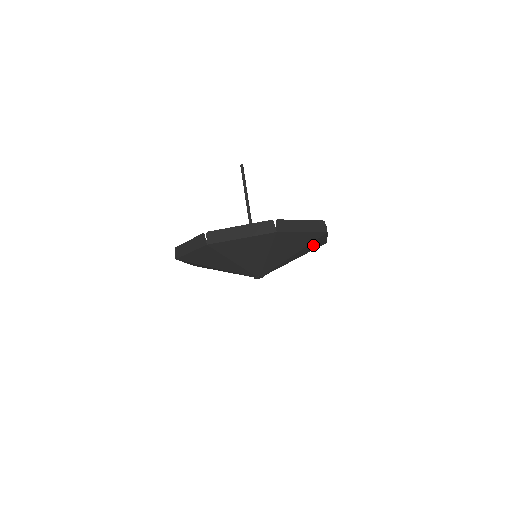
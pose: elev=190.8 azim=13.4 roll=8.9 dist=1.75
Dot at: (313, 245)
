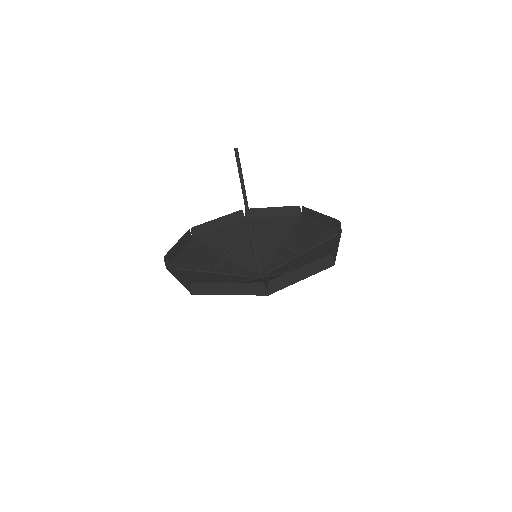
Dot at: occluded
